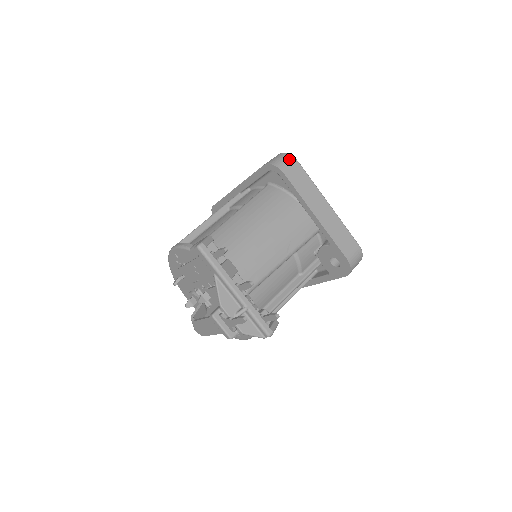
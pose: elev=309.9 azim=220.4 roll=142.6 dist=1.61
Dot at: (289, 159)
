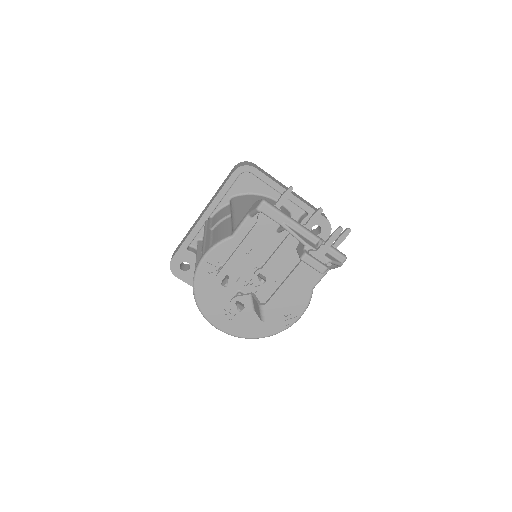
Dot at: (249, 162)
